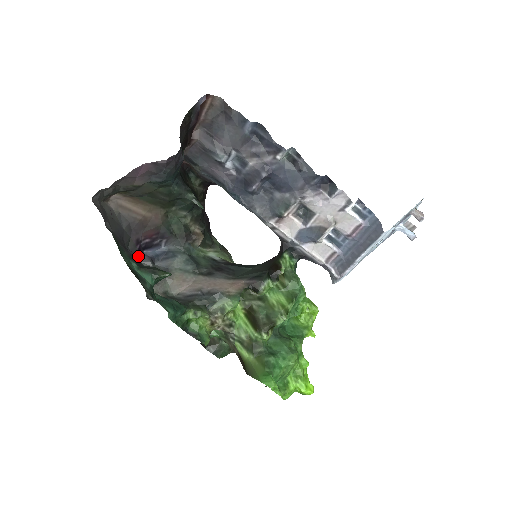
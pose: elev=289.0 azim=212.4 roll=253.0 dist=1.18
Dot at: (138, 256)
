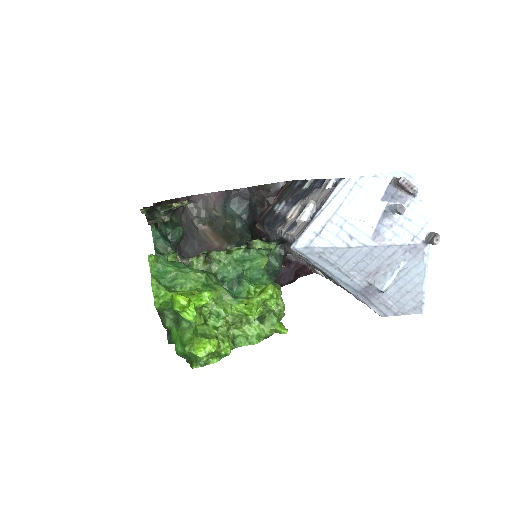
Dot at: occluded
